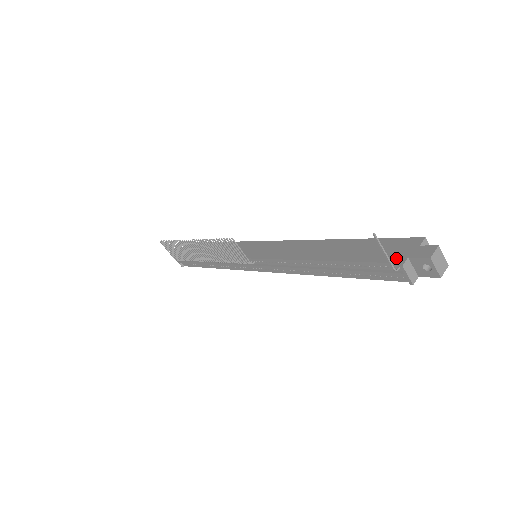
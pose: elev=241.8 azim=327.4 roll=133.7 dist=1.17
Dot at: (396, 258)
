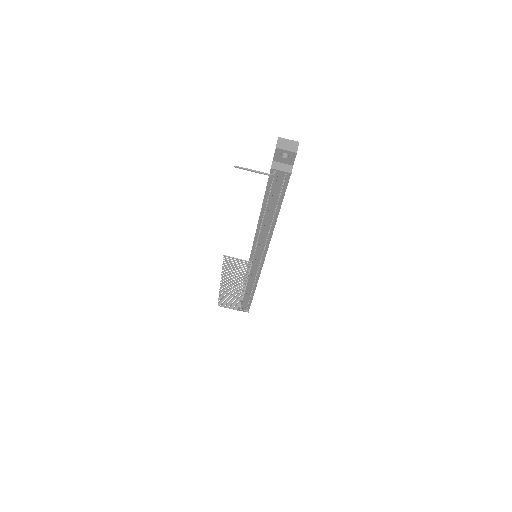
Dot at: occluded
